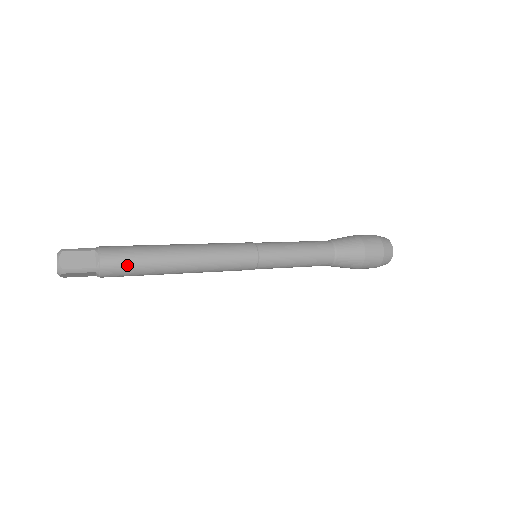
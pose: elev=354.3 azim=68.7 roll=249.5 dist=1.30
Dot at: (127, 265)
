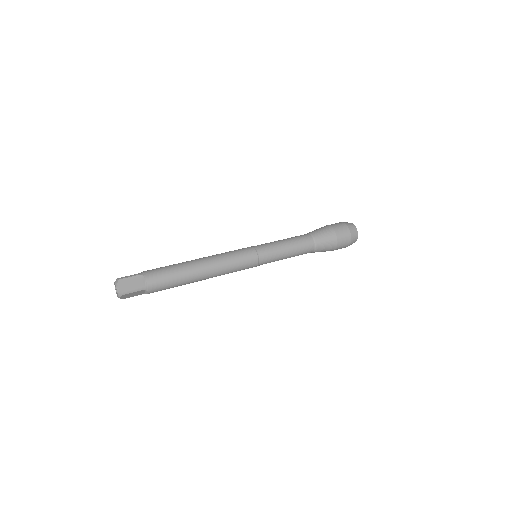
Dot at: (165, 289)
